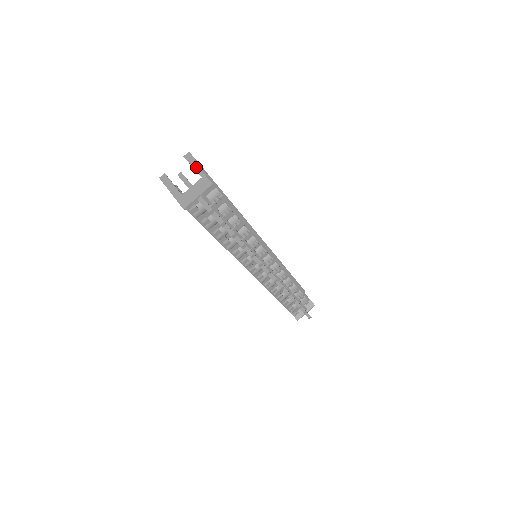
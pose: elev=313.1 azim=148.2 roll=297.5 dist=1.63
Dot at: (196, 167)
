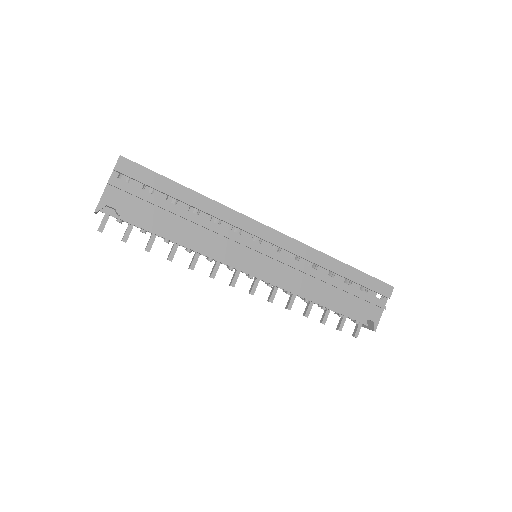
Dot at: (108, 180)
